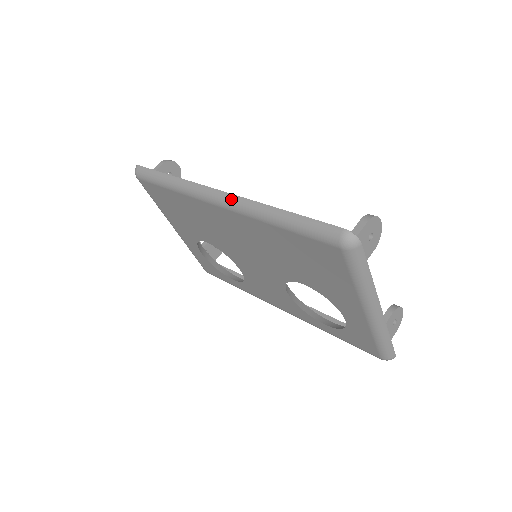
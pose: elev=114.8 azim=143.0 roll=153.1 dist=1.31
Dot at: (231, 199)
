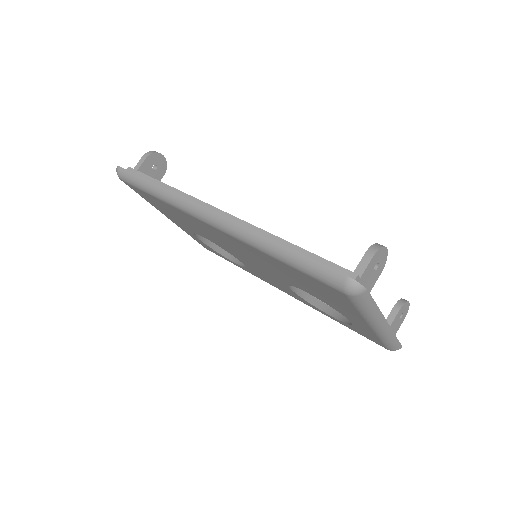
Dot at: (224, 223)
